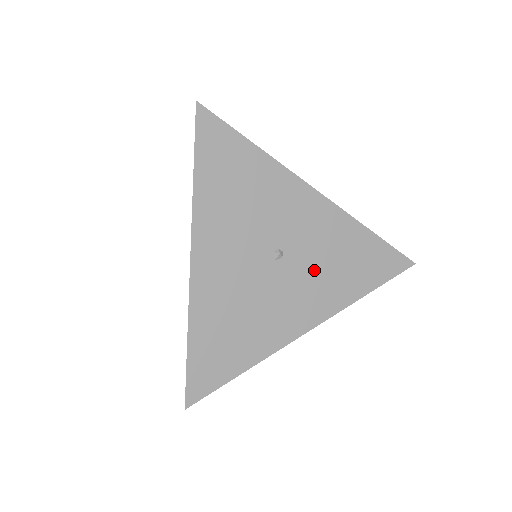
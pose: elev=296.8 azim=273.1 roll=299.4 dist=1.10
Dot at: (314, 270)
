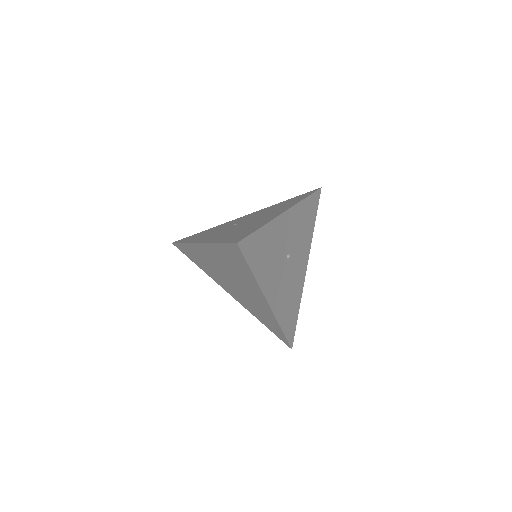
Dot at: (299, 243)
